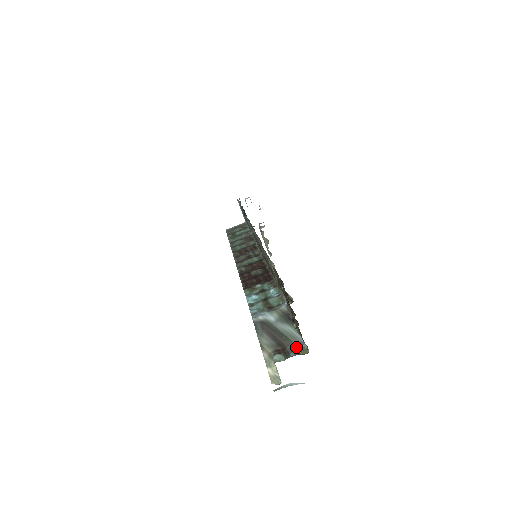
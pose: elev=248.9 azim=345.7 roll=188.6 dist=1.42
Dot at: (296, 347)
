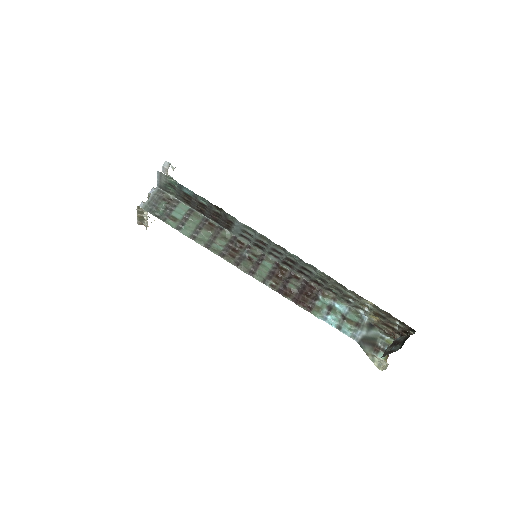
Dot at: (384, 342)
